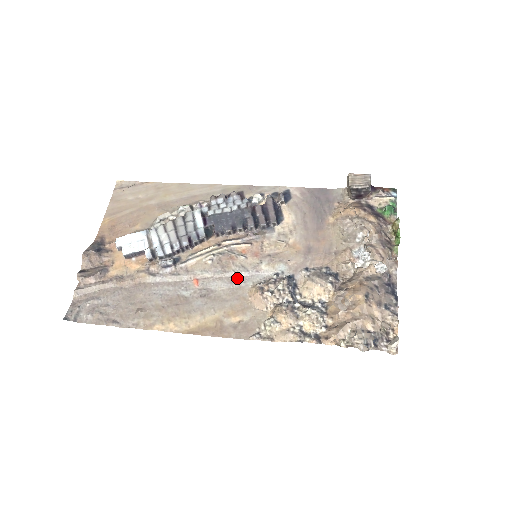
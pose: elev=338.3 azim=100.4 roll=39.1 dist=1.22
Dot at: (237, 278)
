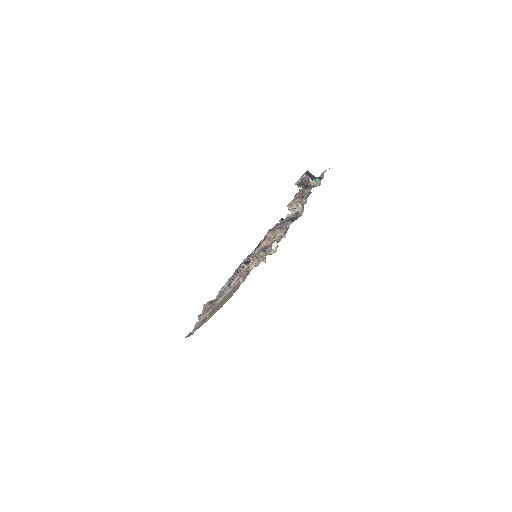
Dot at: occluded
